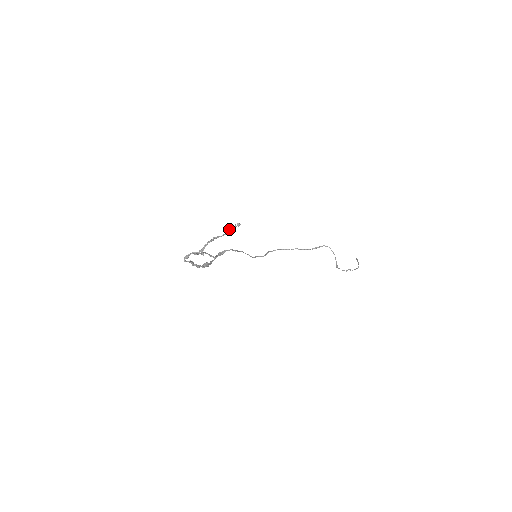
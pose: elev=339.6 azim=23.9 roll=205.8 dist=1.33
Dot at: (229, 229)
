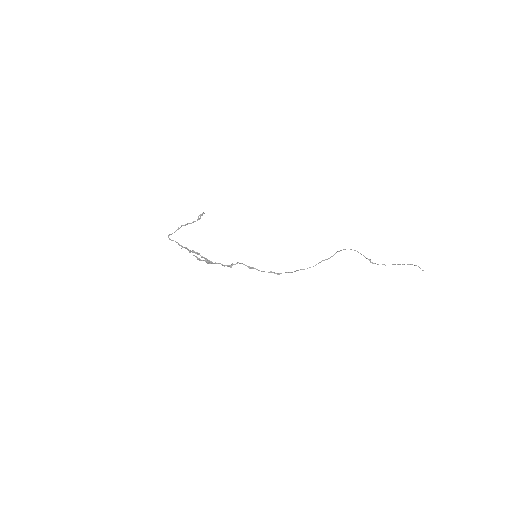
Dot at: (198, 218)
